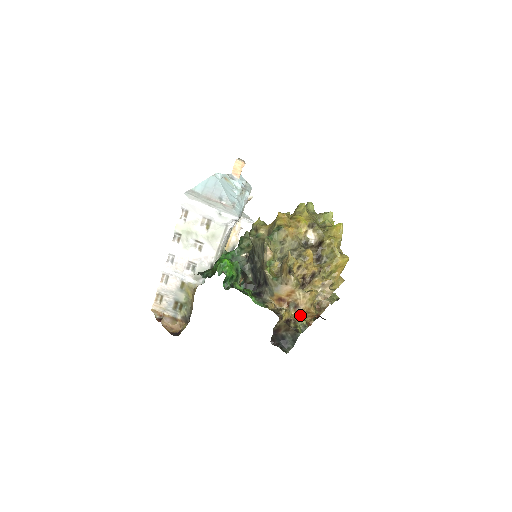
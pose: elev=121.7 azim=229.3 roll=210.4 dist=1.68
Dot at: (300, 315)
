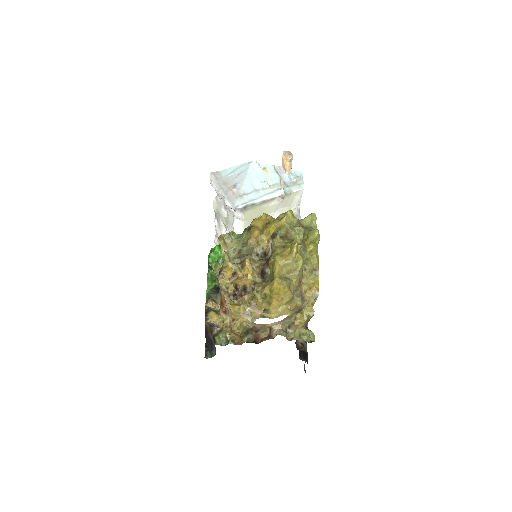
Dot at: (230, 327)
